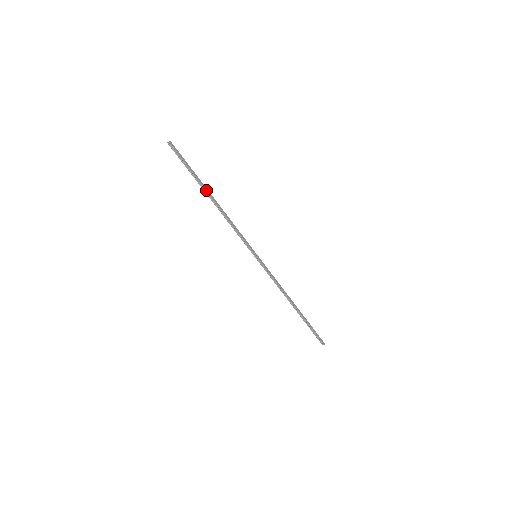
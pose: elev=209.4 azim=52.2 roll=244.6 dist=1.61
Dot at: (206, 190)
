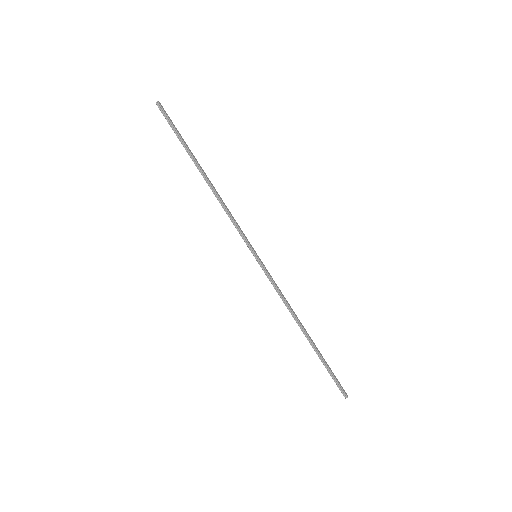
Dot at: (197, 163)
